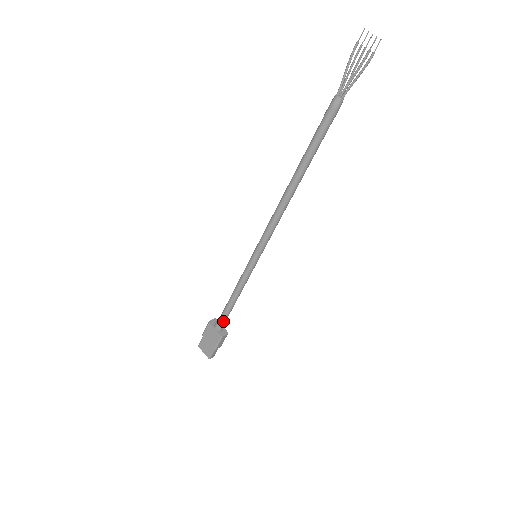
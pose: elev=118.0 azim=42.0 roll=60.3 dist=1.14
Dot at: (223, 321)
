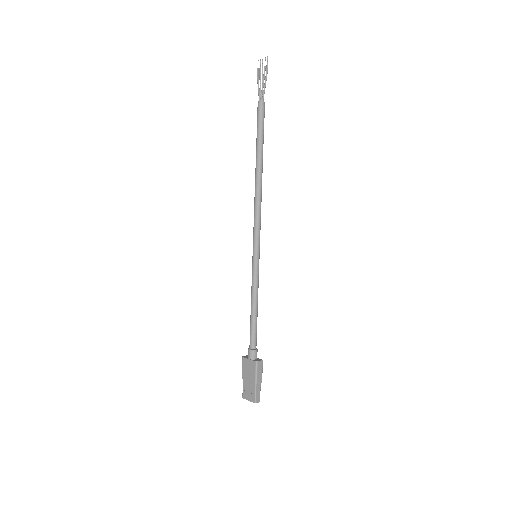
Dot at: (253, 345)
